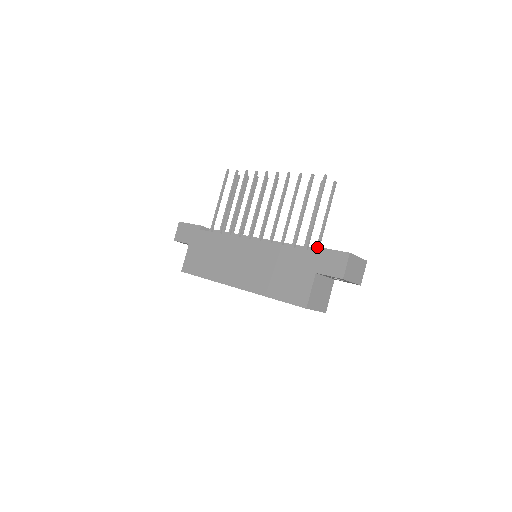
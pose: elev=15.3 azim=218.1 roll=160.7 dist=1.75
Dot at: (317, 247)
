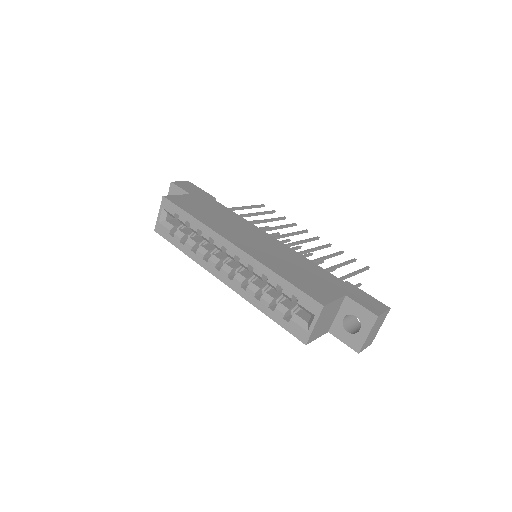
Dot at: (354, 285)
